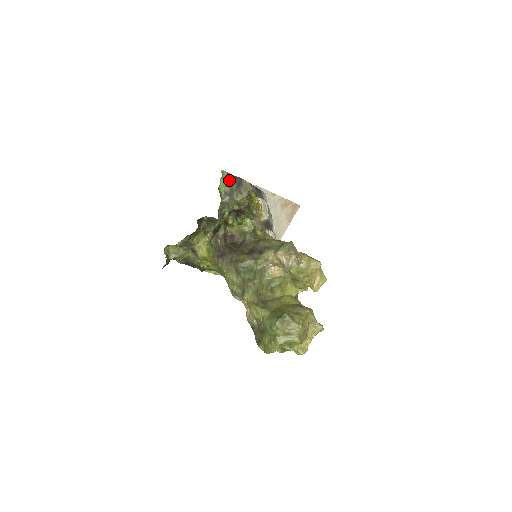
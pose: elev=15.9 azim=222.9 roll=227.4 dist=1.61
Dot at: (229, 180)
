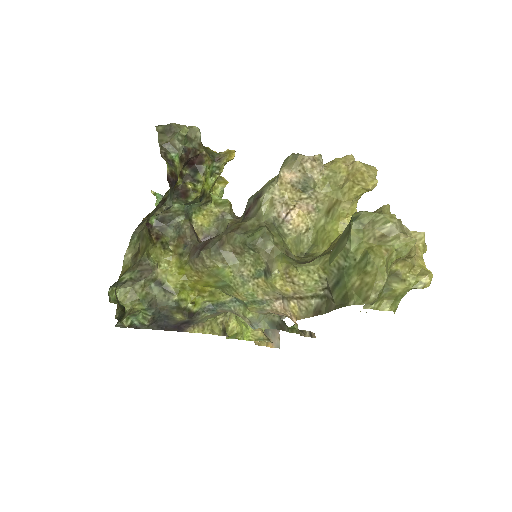
Dot at: occluded
